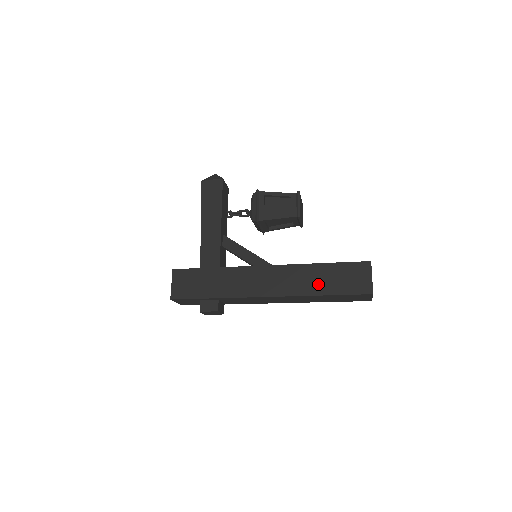
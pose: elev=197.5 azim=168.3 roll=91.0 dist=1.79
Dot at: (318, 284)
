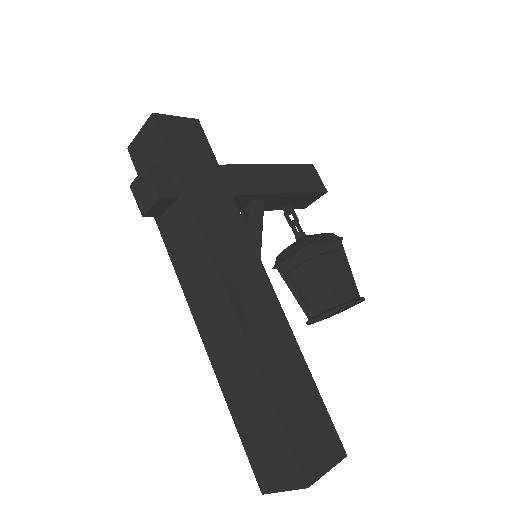
Dot at: (278, 370)
